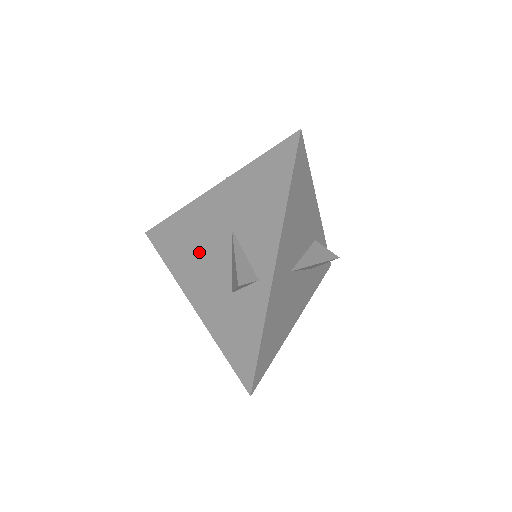
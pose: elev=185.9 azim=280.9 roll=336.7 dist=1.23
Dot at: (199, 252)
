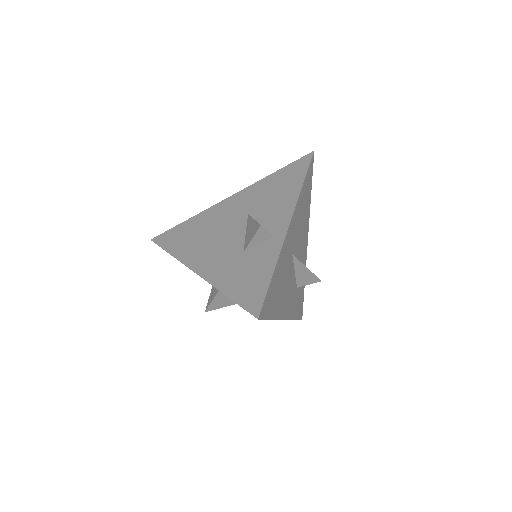
Dot at: (211, 236)
